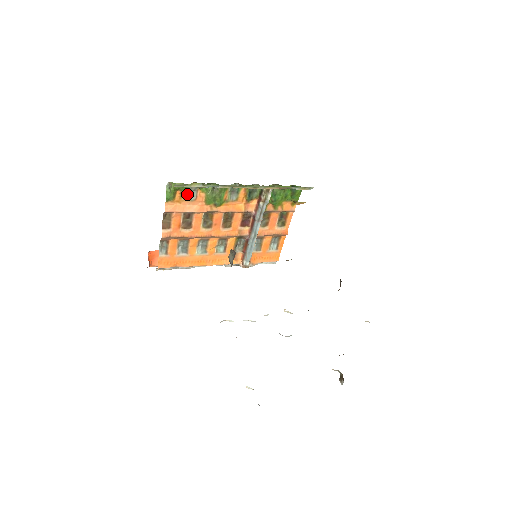
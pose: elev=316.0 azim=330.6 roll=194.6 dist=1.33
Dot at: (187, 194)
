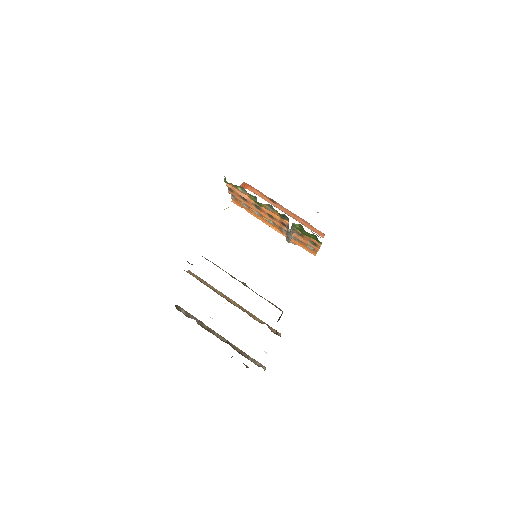
Dot at: (240, 187)
